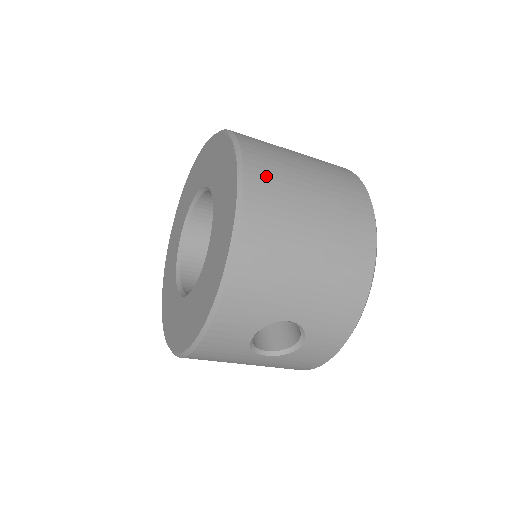
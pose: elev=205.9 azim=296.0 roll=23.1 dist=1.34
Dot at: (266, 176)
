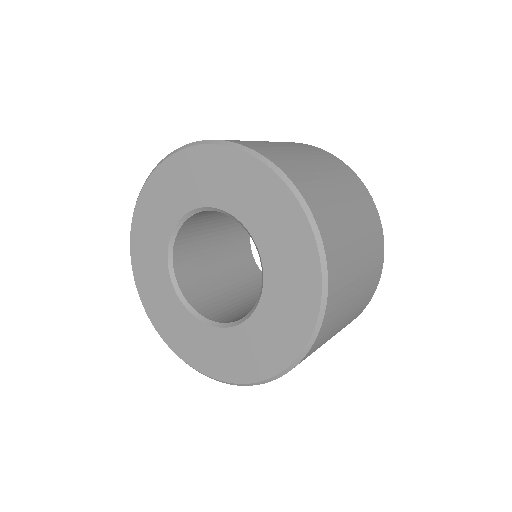
Dot at: (333, 235)
